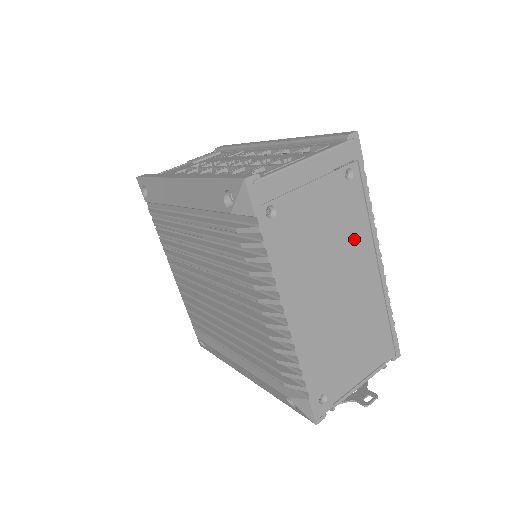
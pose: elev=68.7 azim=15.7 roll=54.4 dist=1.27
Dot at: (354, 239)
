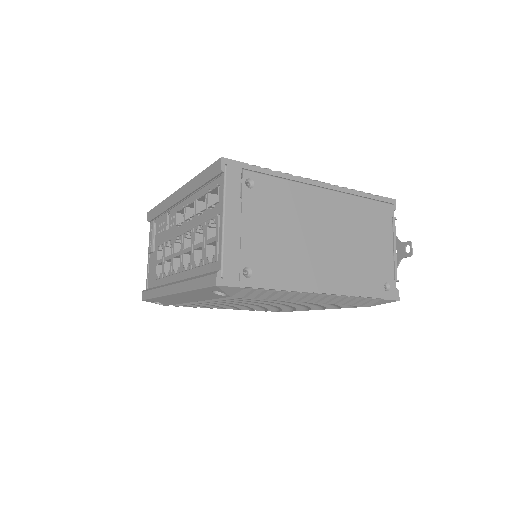
Dot at: (297, 203)
